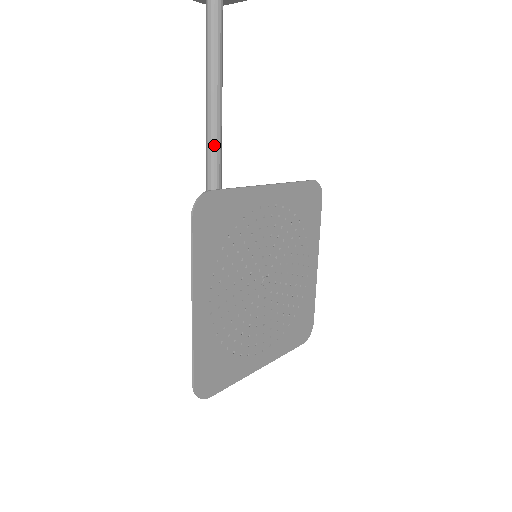
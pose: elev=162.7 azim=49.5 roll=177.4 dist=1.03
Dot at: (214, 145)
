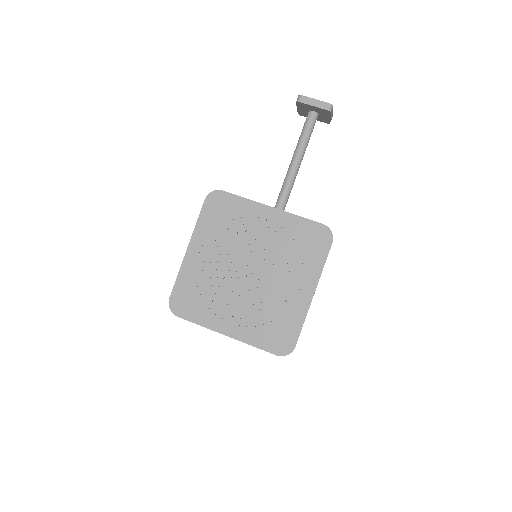
Dot at: (281, 193)
